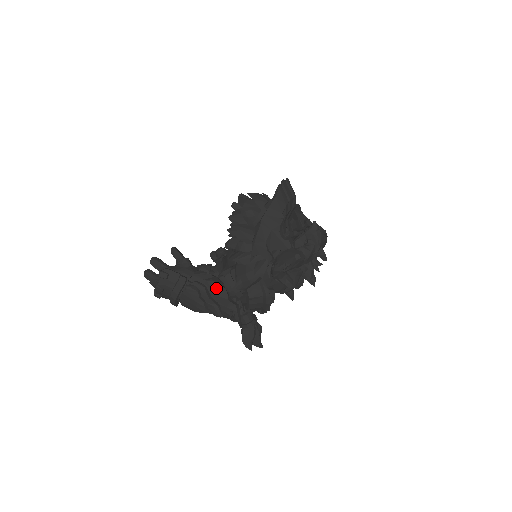
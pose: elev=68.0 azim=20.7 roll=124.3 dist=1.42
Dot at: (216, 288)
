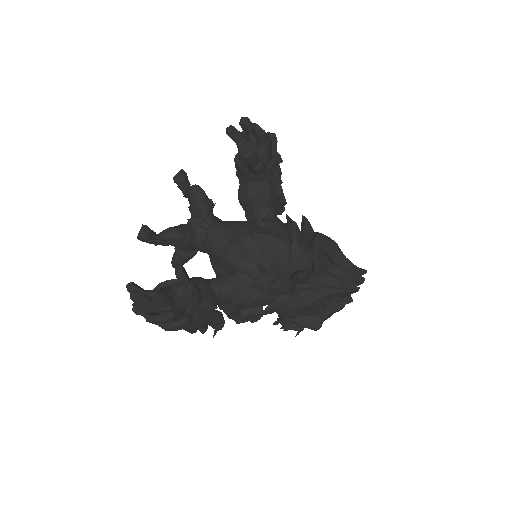
Dot at: (216, 319)
